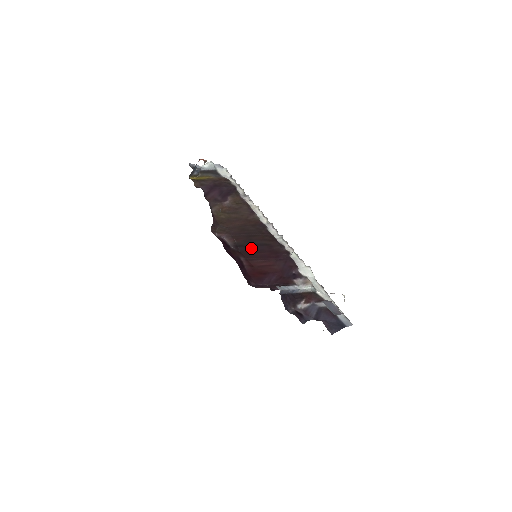
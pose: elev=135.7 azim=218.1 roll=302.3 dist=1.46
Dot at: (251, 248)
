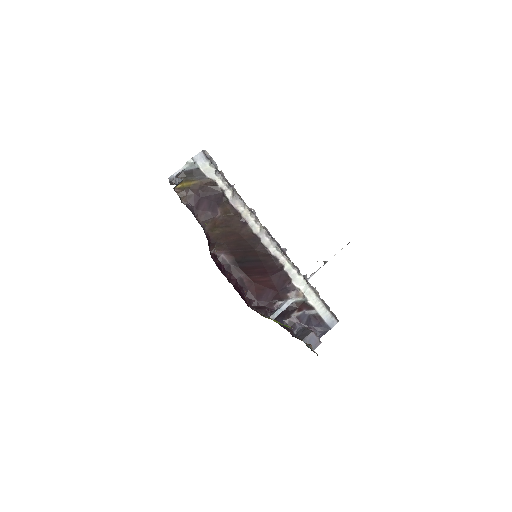
Dot at: (248, 264)
